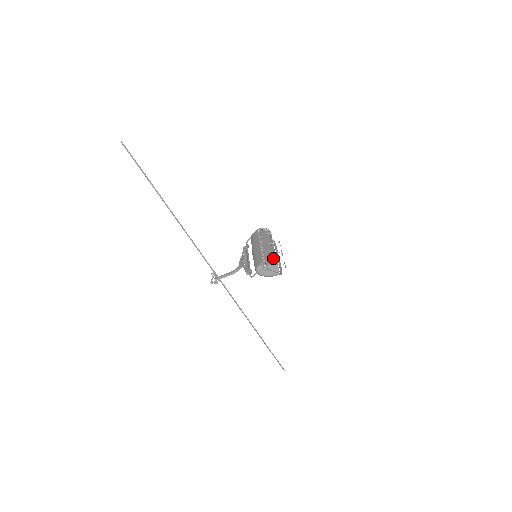
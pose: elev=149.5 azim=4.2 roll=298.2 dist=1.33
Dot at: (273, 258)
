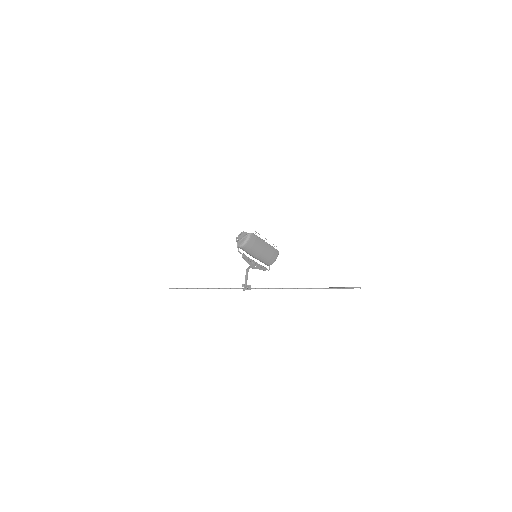
Dot at: occluded
